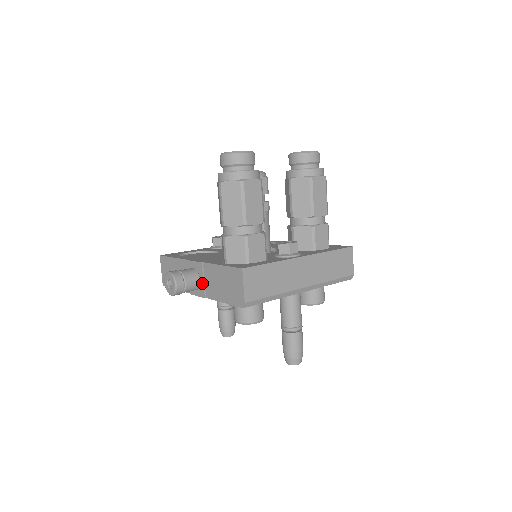
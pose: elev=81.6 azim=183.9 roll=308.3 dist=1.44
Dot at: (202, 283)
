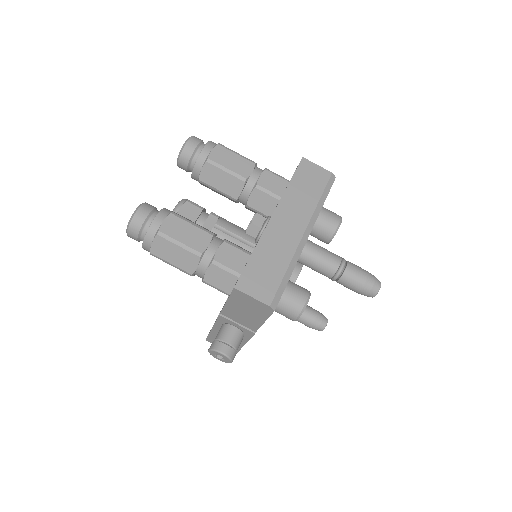
Dot at: (239, 327)
